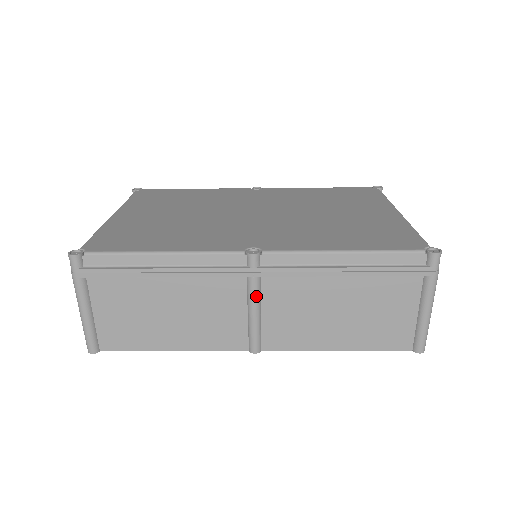
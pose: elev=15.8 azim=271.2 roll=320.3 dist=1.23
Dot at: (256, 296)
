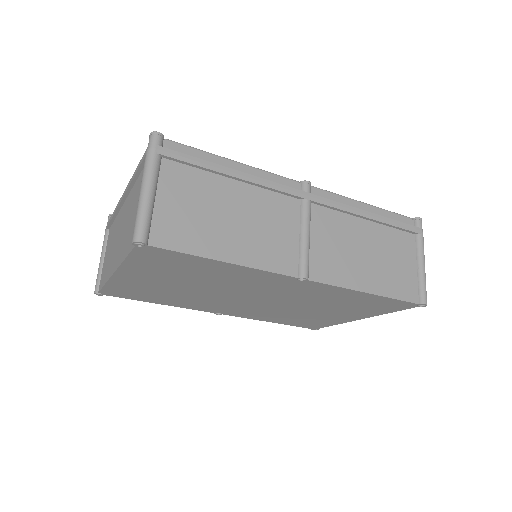
Dot at: (309, 218)
